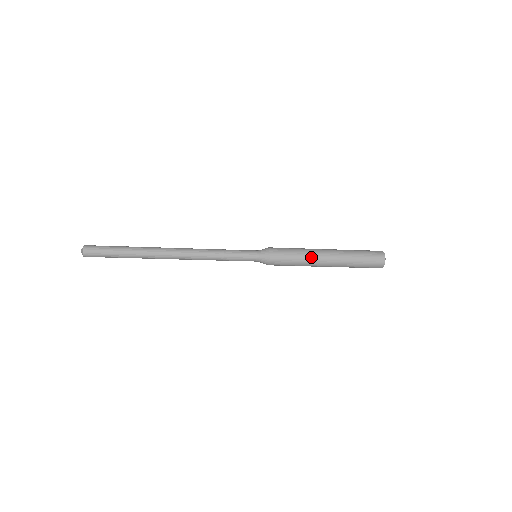
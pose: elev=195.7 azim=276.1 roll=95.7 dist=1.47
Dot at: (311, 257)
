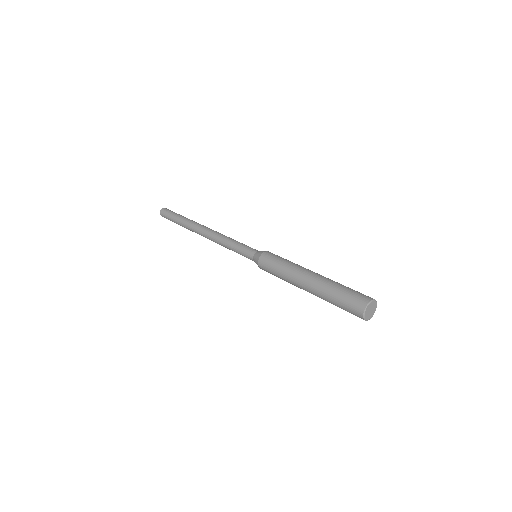
Dot at: (293, 284)
